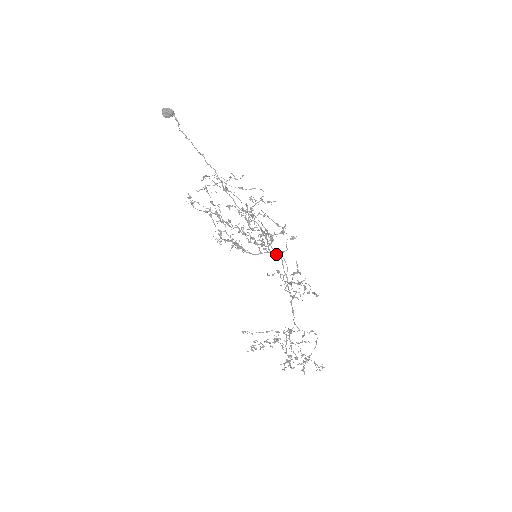
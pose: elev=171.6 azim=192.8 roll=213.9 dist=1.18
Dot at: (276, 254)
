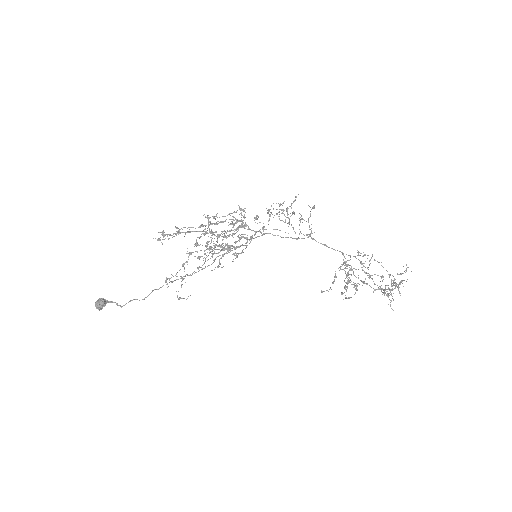
Dot at: (262, 235)
